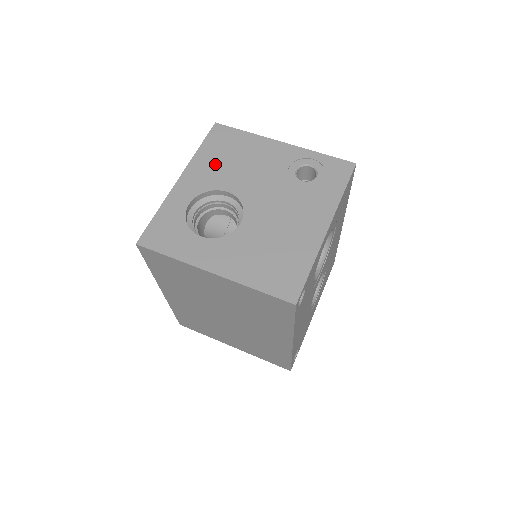
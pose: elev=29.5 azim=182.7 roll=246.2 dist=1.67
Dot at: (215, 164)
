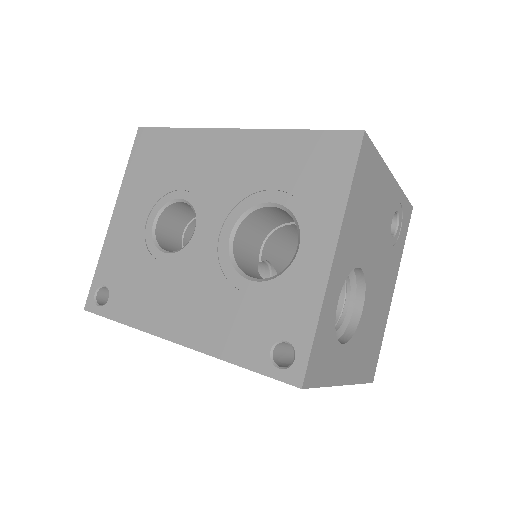
Dot at: (358, 221)
